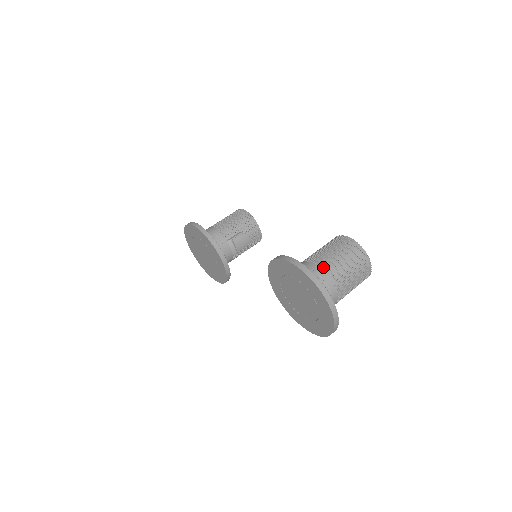
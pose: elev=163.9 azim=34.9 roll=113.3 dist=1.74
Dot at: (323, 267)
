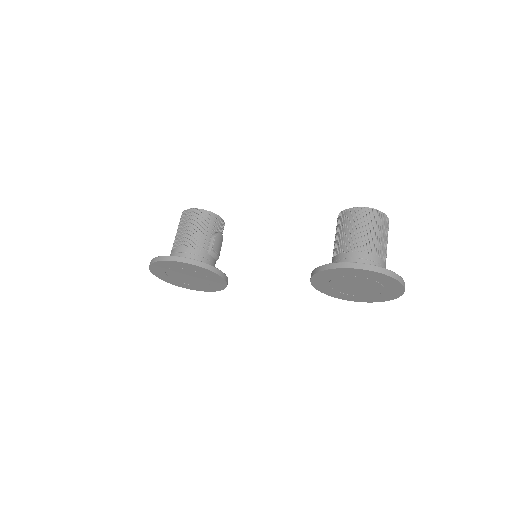
Dot at: (370, 251)
